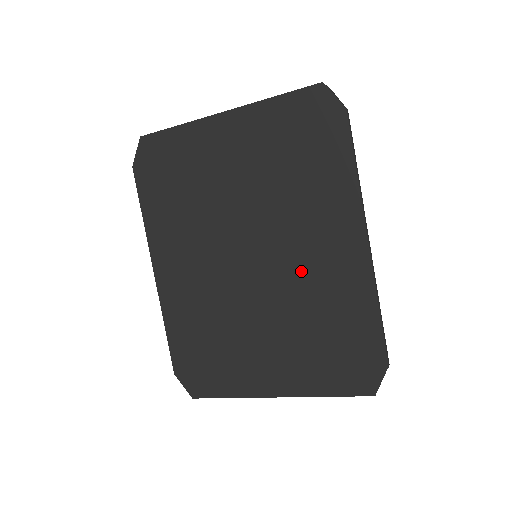
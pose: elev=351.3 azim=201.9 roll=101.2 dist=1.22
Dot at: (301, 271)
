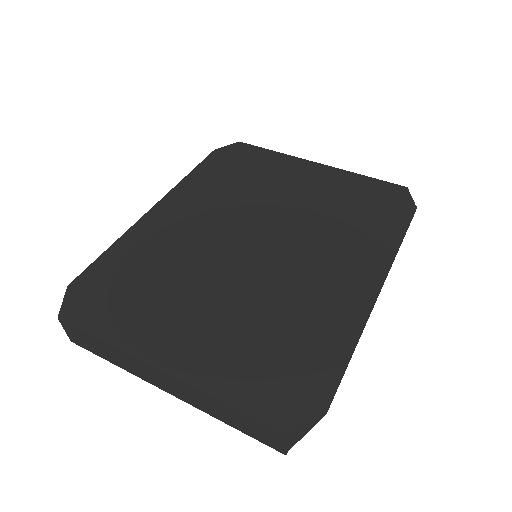
Dot at: (297, 276)
